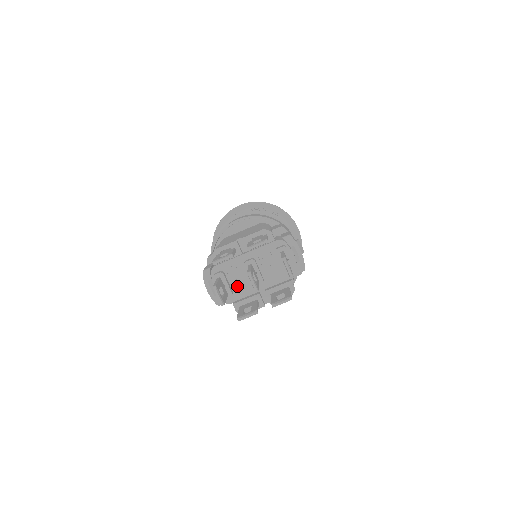
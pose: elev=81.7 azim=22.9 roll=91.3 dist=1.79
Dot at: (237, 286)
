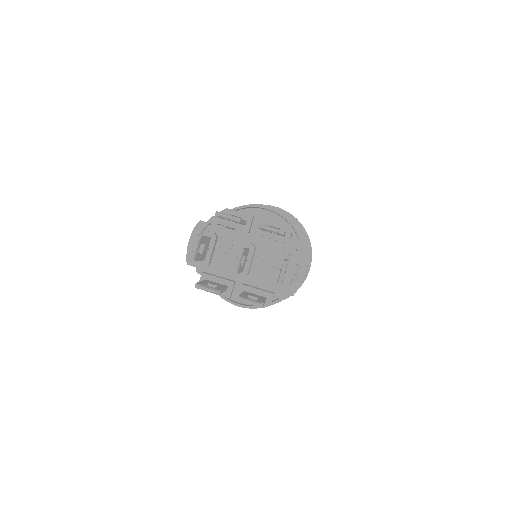
Dot at: (219, 259)
